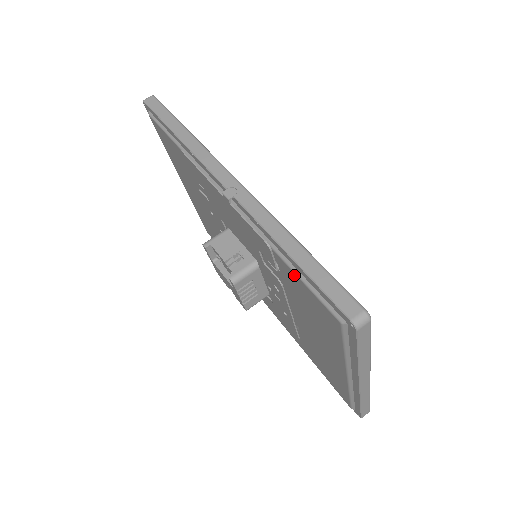
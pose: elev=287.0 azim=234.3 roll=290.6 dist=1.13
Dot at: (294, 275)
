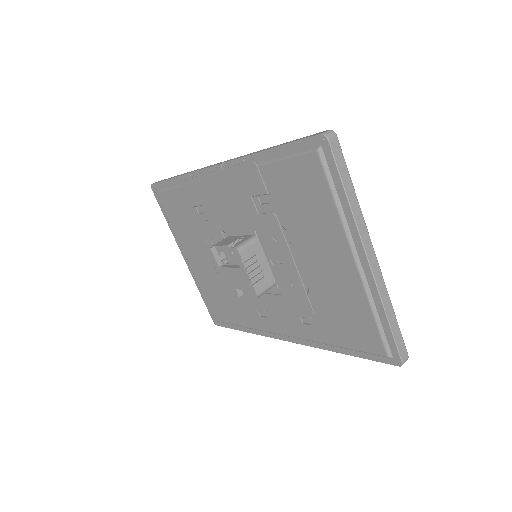
Dot at: (277, 165)
